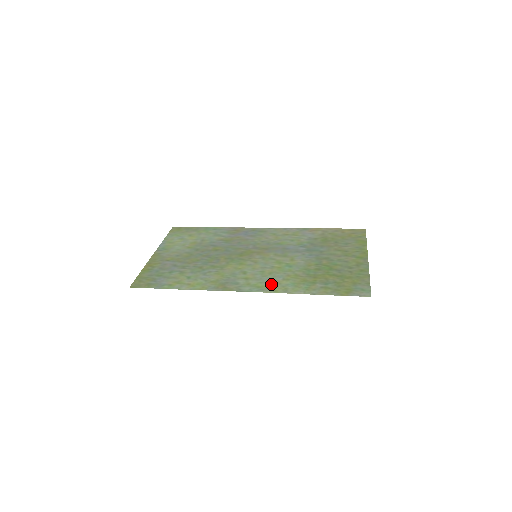
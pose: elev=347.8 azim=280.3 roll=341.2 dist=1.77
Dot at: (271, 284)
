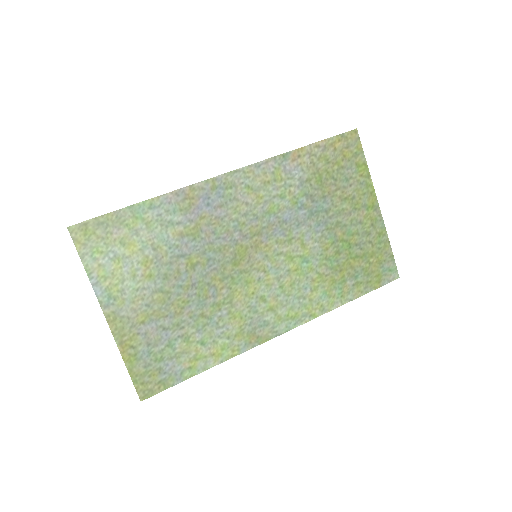
Dot at: (304, 306)
